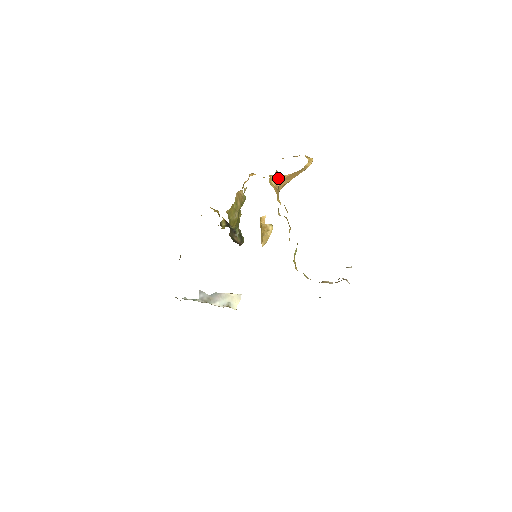
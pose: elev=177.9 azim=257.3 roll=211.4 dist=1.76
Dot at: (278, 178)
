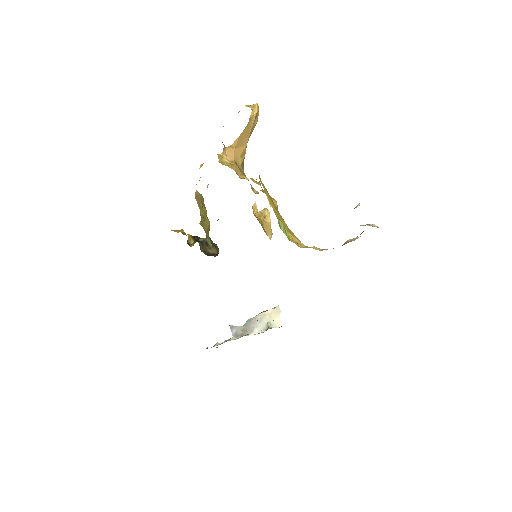
Dot at: (228, 151)
